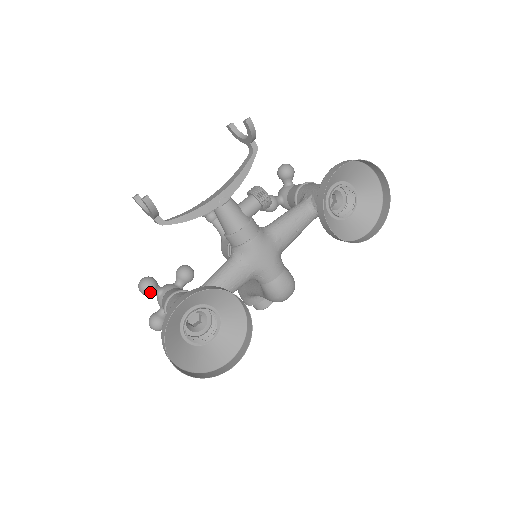
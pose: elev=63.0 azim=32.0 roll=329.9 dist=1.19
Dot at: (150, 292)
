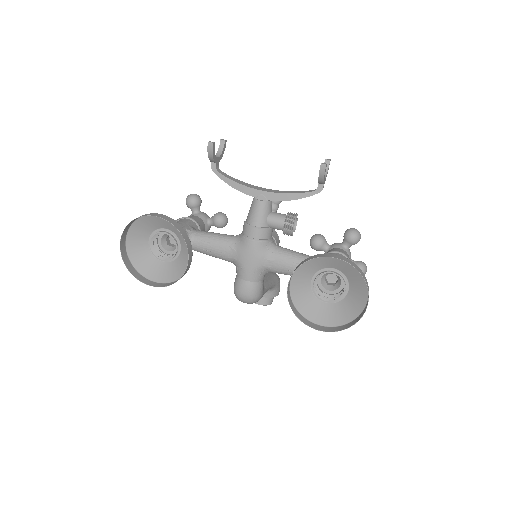
Dot at: (189, 205)
